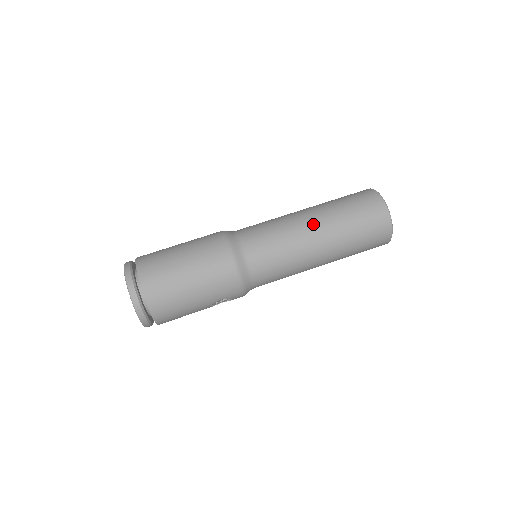
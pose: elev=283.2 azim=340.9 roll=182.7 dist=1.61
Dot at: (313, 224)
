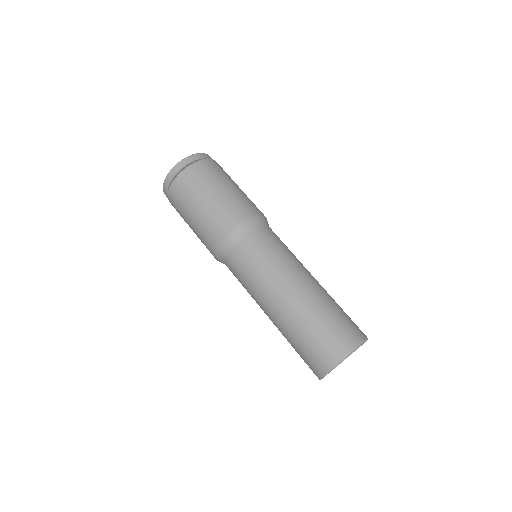
Dot at: (279, 303)
